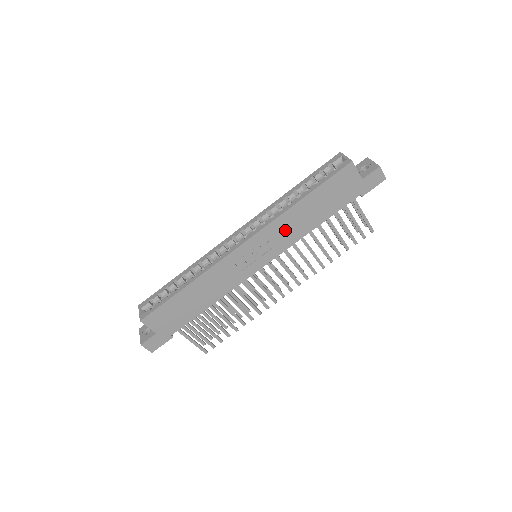
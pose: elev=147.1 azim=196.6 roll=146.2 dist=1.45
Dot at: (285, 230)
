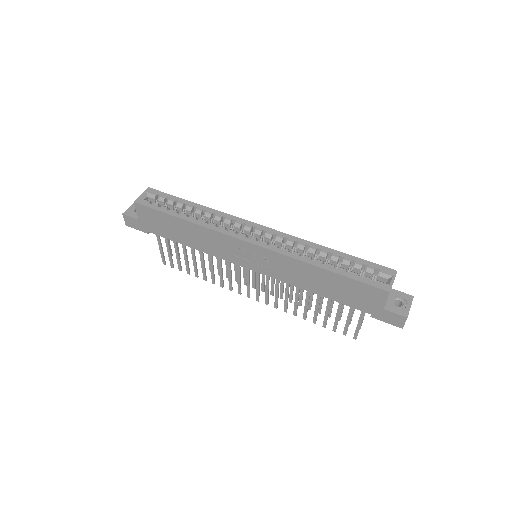
Dot at: (290, 270)
